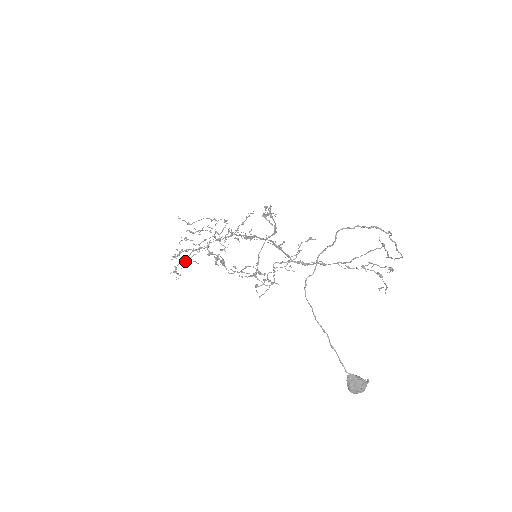
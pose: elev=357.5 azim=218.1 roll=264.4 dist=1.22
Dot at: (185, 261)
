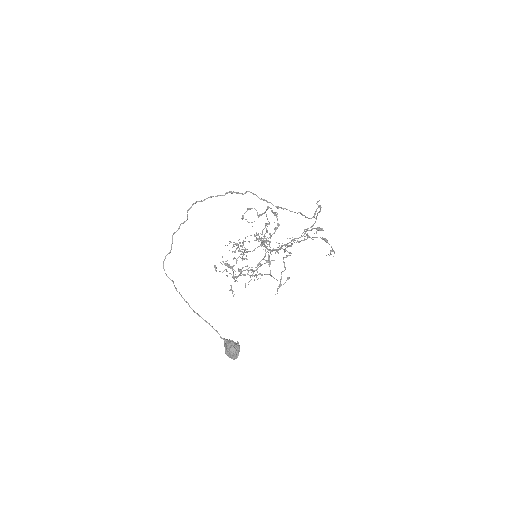
Dot at: (234, 278)
